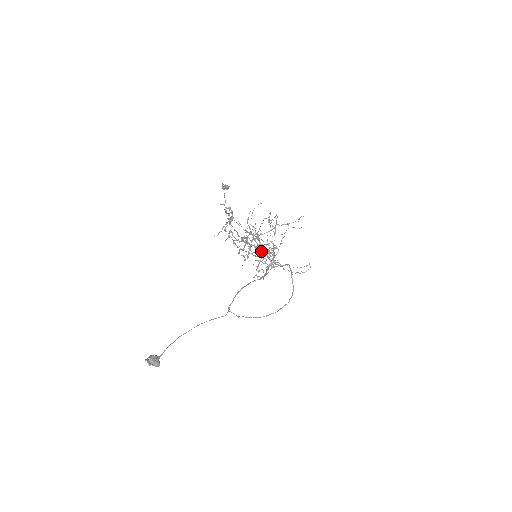
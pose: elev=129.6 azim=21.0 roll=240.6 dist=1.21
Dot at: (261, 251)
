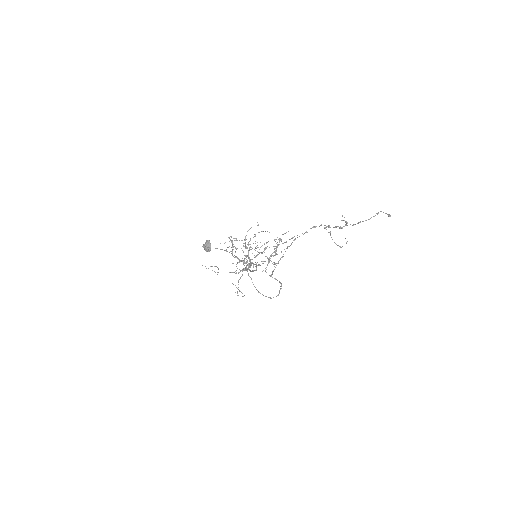
Dot at: occluded
